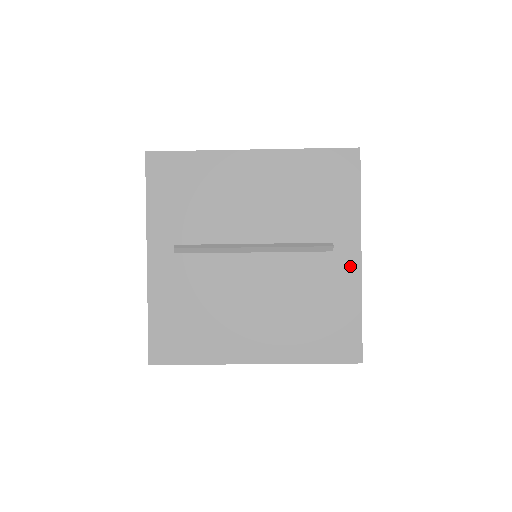
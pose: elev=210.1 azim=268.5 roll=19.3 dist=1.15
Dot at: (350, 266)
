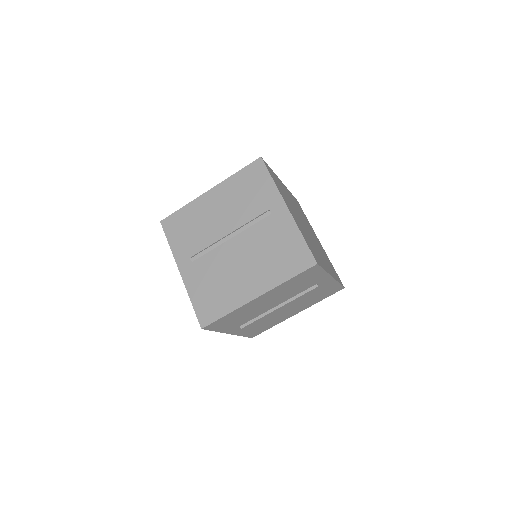
Dot at: (284, 216)
